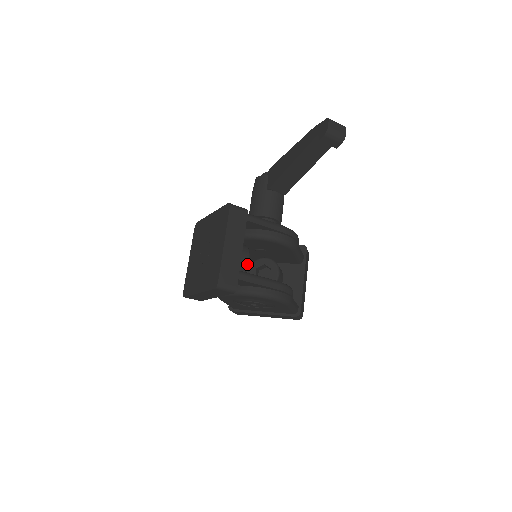
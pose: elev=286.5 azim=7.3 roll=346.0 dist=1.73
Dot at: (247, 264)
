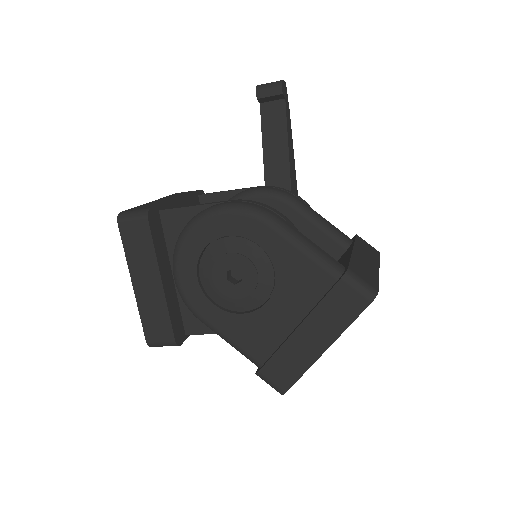
Dot at: occluded
